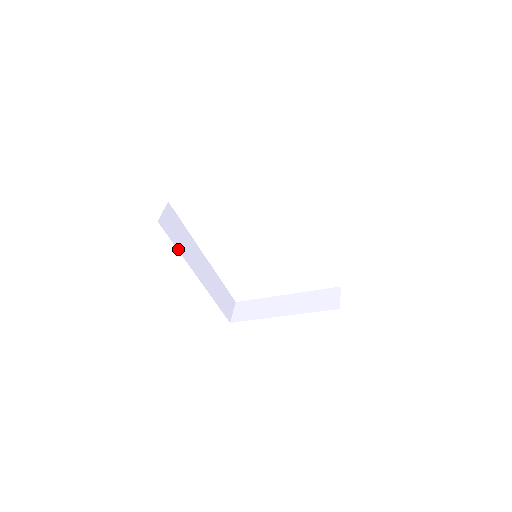
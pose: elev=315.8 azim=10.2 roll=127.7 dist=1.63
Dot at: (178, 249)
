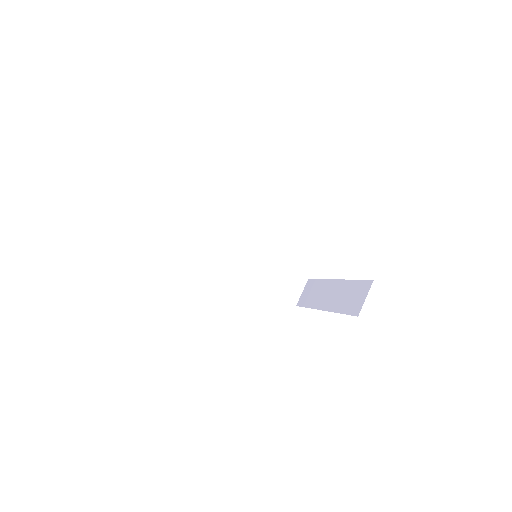
Dot at: (197, 253)
